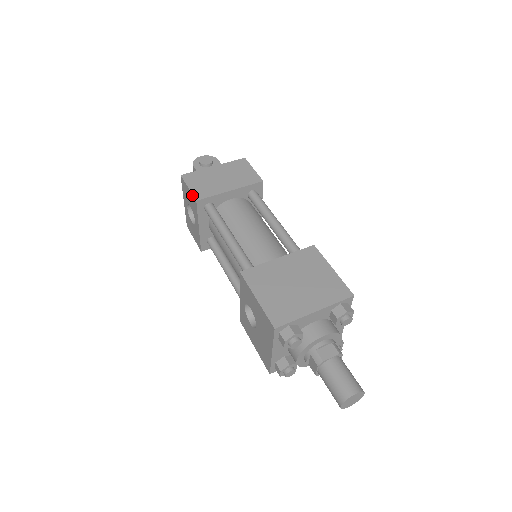
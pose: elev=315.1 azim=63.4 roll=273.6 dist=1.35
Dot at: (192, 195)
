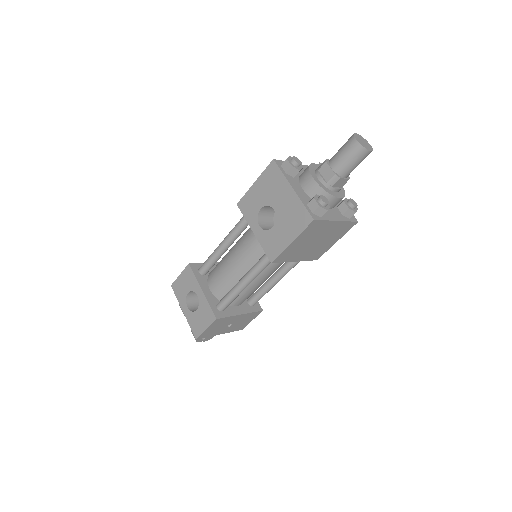
Dot at: (184, 270)
